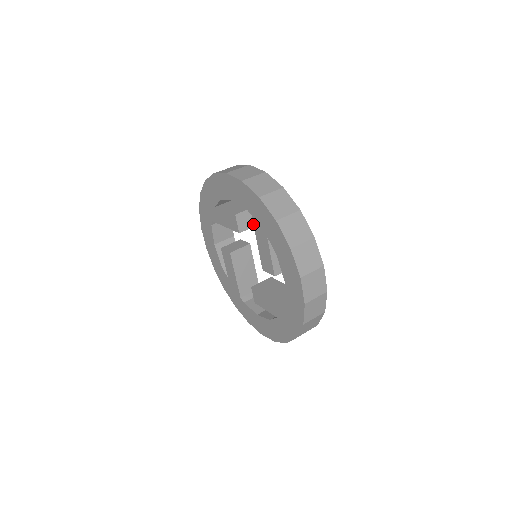
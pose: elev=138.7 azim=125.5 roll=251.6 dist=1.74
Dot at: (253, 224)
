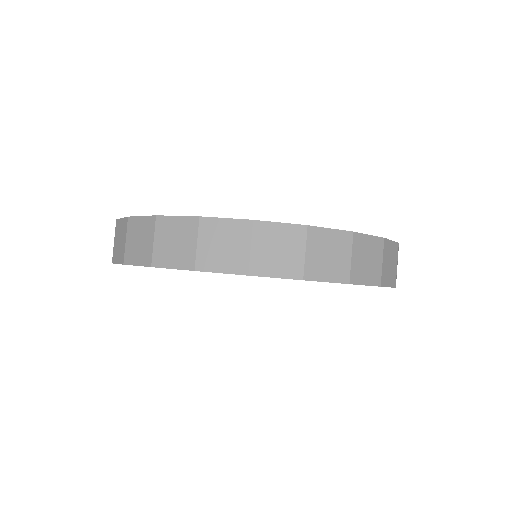
Dot at: occluded
